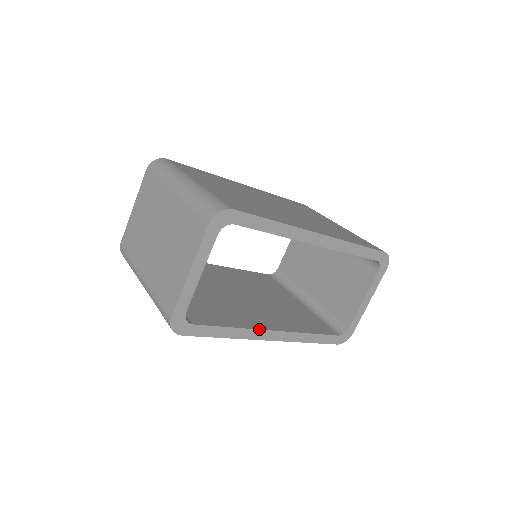
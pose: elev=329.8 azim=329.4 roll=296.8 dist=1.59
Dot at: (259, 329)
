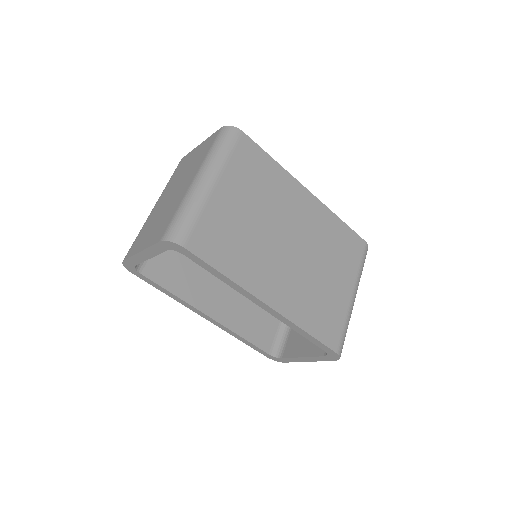
Dot at: (196, 308)
